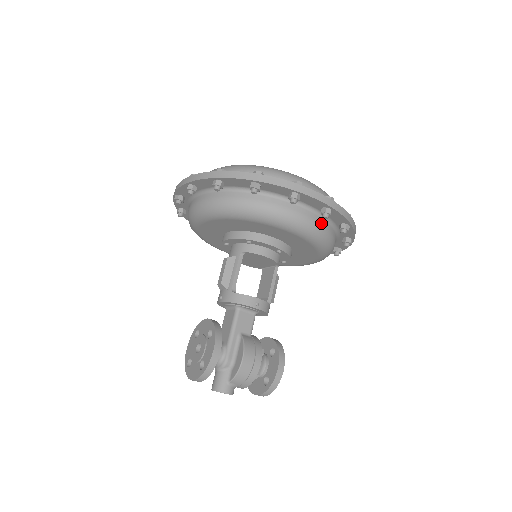
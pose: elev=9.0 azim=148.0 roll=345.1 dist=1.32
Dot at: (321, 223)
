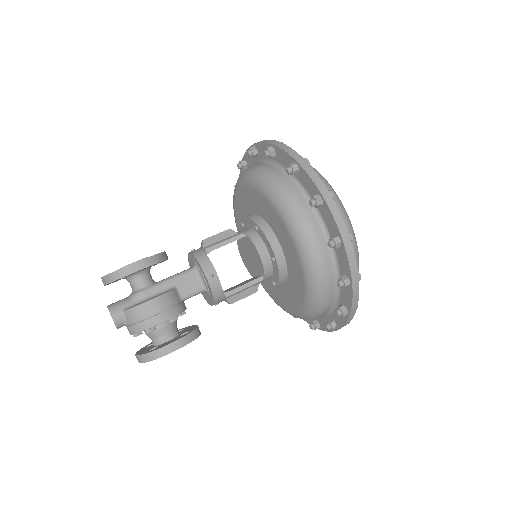
Dot at: (325, 254)
